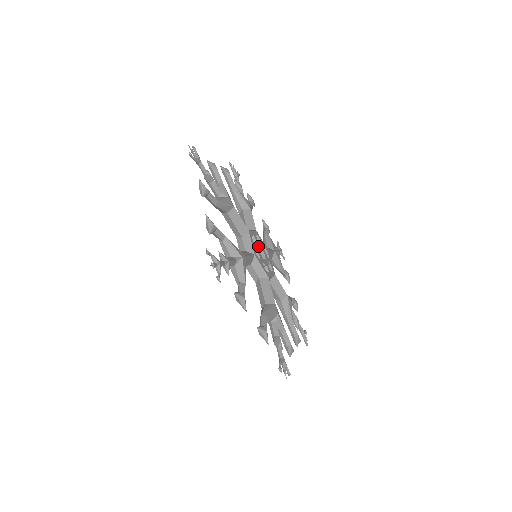
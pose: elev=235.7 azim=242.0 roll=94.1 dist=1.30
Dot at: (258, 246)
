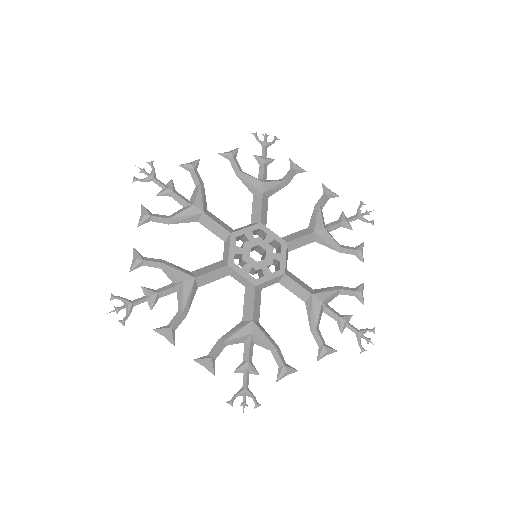
Dot at: (250, 246)
